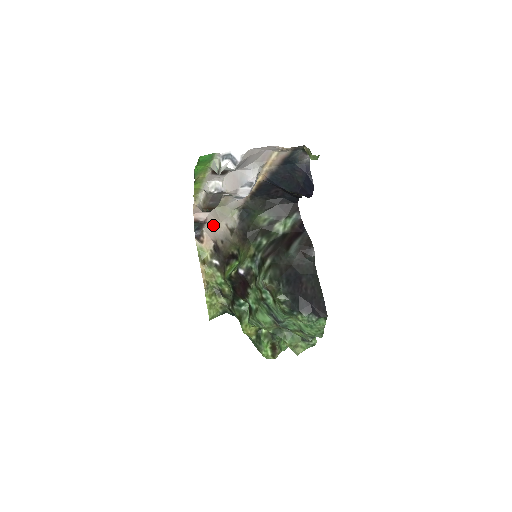
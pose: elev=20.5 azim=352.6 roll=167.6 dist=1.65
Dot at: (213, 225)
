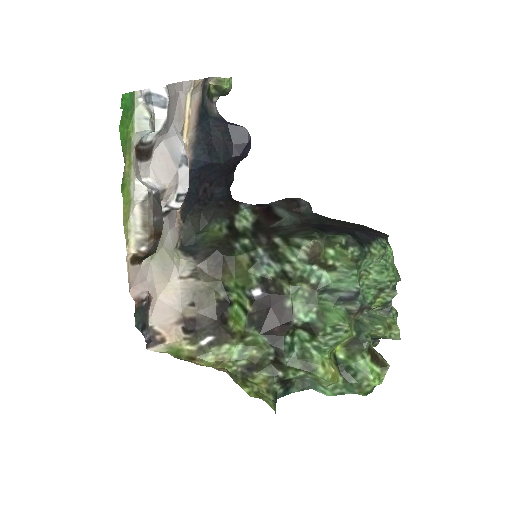
Dot at: (161, 299)
